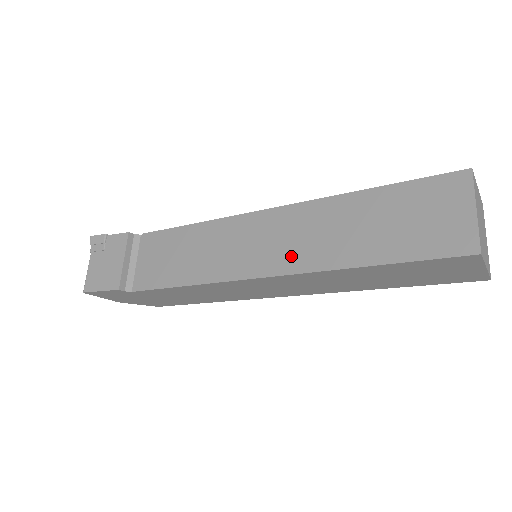
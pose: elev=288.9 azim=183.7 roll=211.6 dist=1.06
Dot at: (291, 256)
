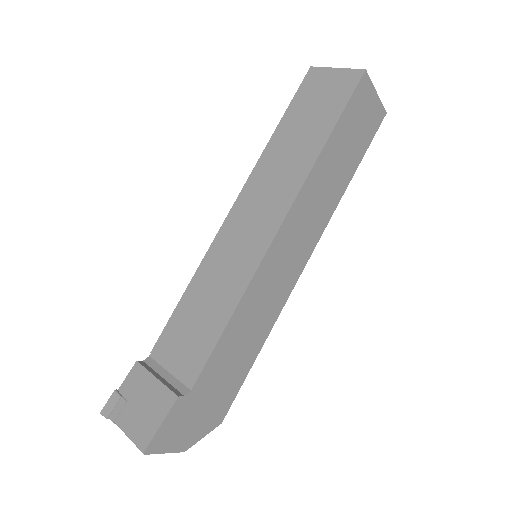
Dot at: (280, 197)
